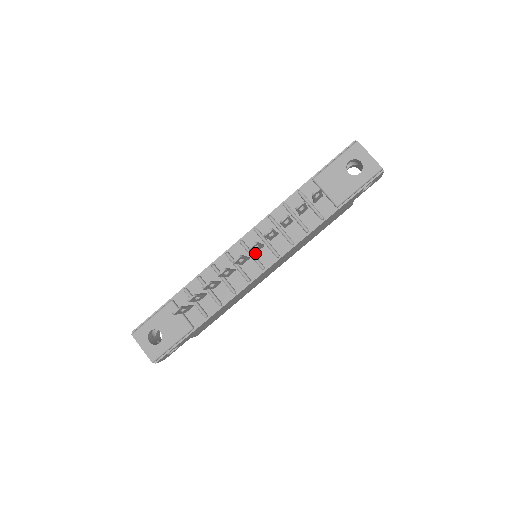
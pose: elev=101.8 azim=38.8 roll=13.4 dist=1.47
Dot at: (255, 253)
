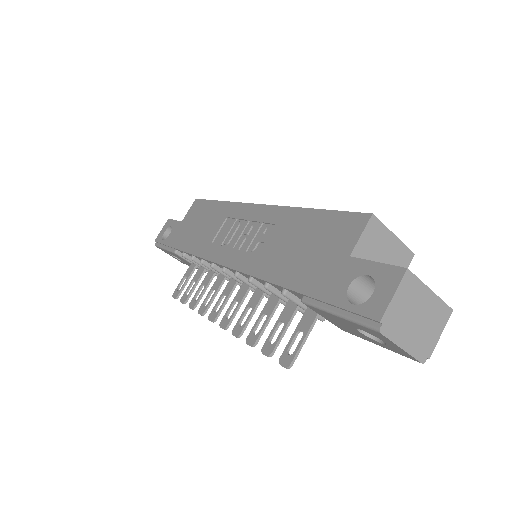
Dot at: occluded
